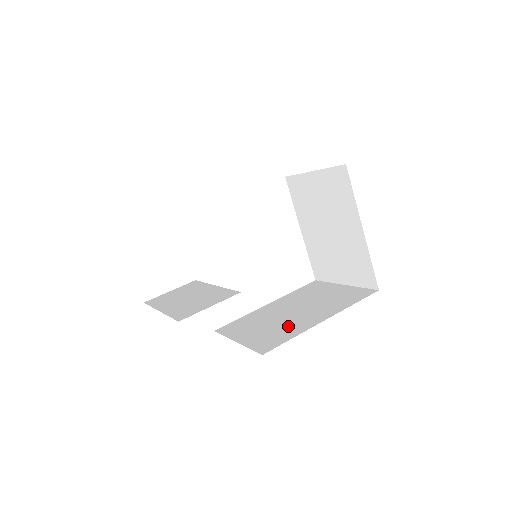
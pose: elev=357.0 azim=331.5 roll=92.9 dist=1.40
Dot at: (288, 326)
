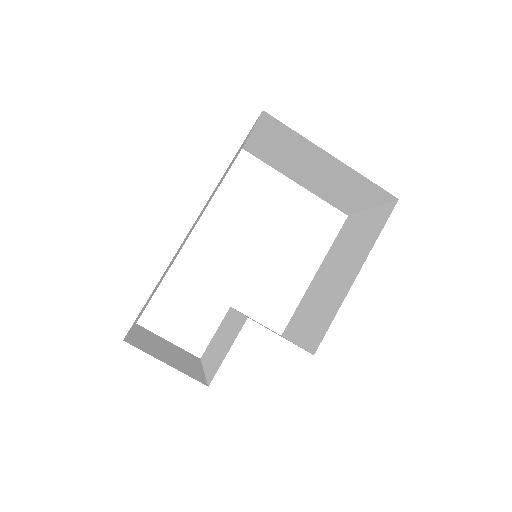
Dot at: (330, 301)
